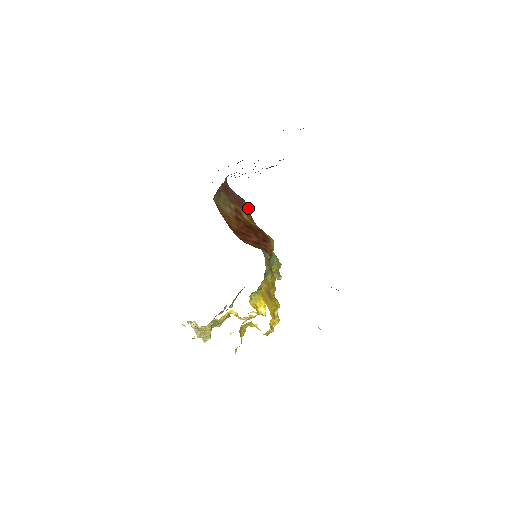
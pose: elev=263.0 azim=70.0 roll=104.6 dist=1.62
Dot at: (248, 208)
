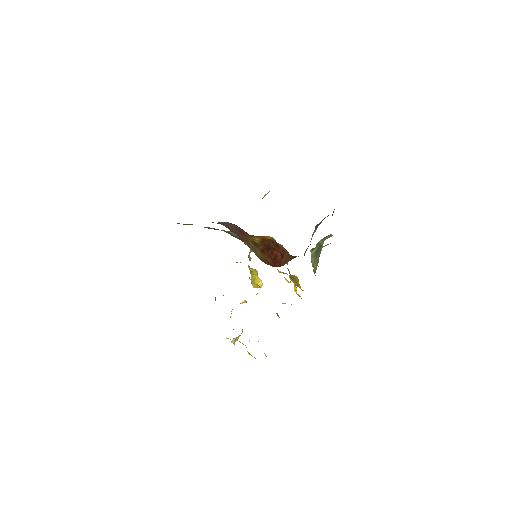
Dot at: (240, 228)
